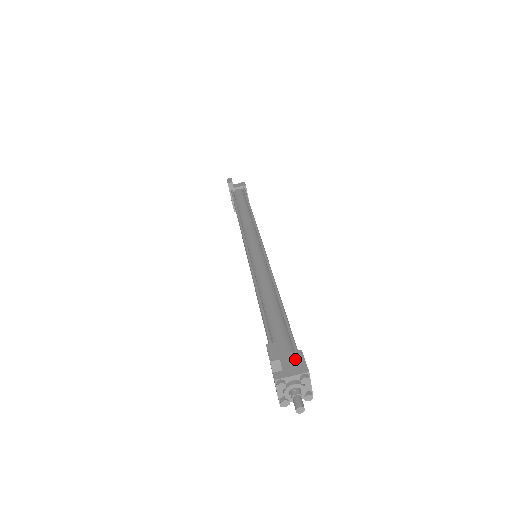
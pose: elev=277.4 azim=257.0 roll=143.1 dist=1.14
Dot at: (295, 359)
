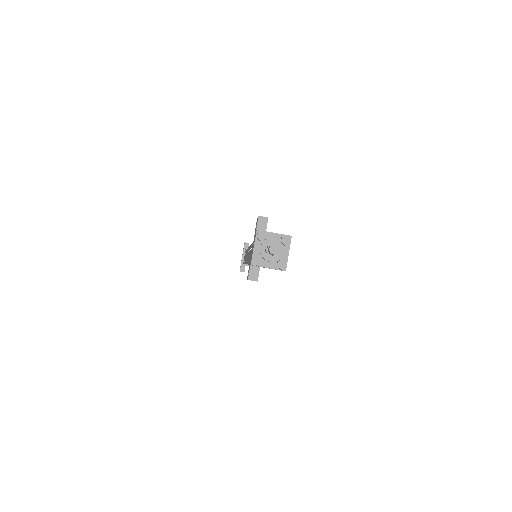
Dot at: occluded
